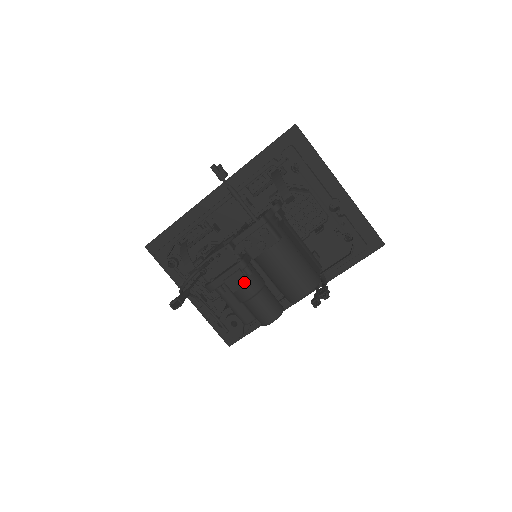
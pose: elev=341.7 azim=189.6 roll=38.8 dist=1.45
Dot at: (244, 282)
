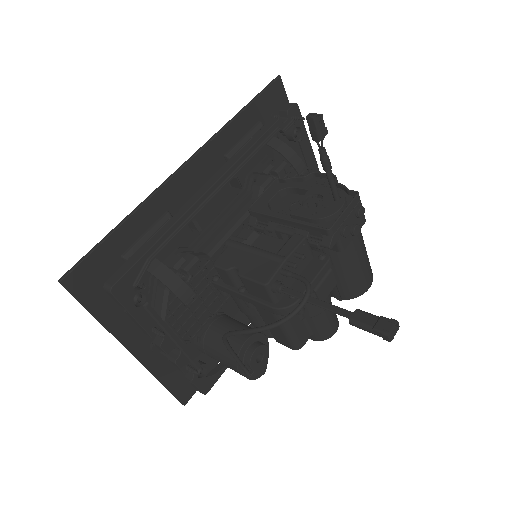
Dot at: (333, 285)
